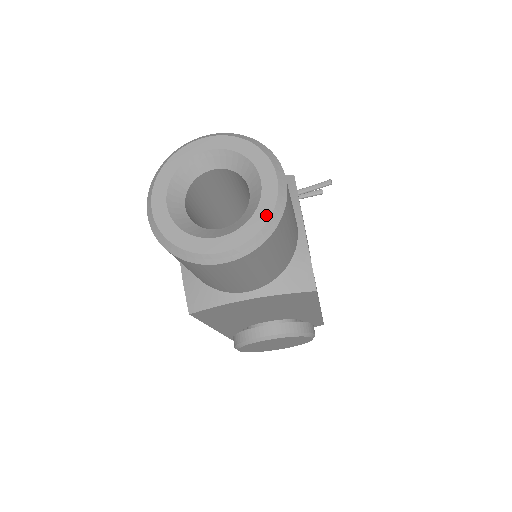
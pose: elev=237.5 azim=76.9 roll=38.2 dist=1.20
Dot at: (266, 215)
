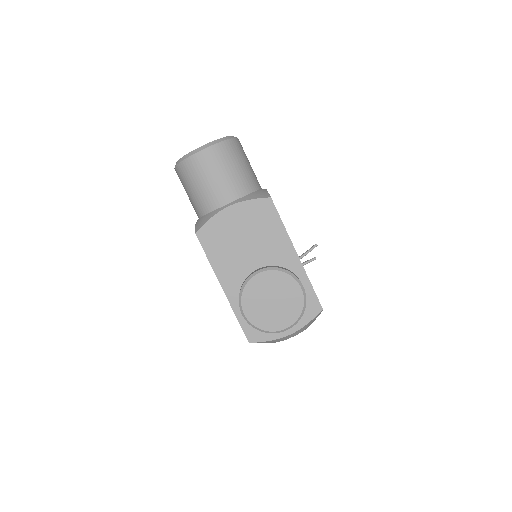
Dot at: (224, 137)
